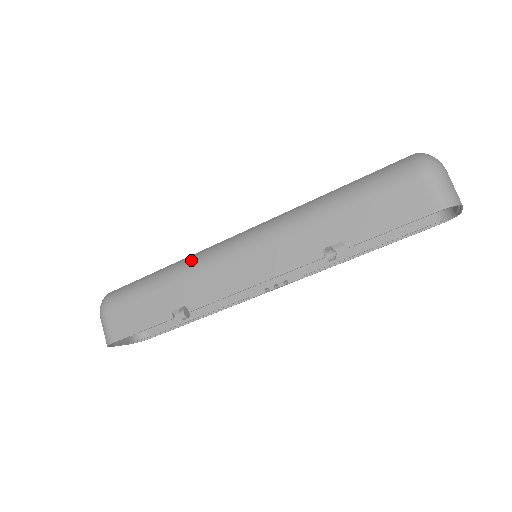
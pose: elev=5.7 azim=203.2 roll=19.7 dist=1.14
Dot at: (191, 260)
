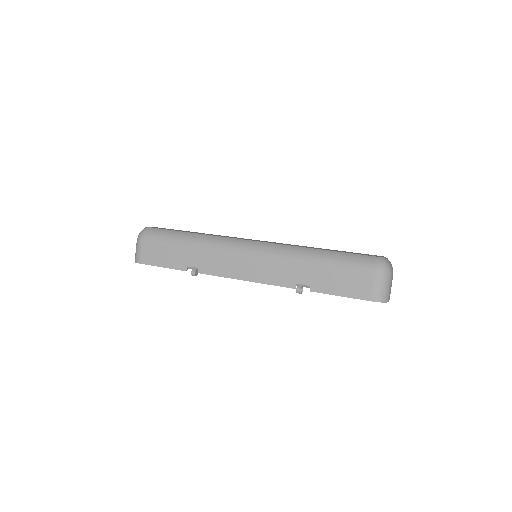
Dot at: (213, 240)
